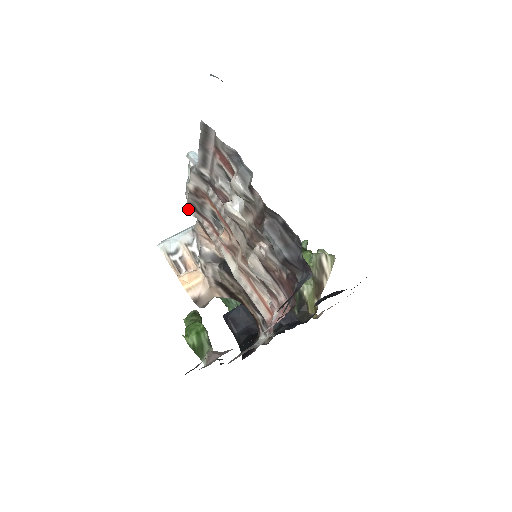
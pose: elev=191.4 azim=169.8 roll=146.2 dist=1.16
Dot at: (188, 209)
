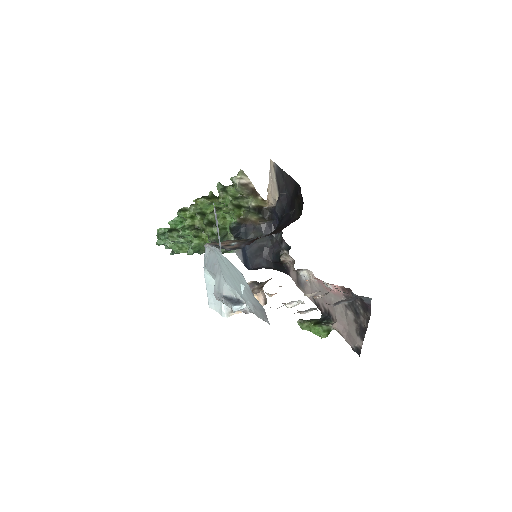
Dot at: occluded
